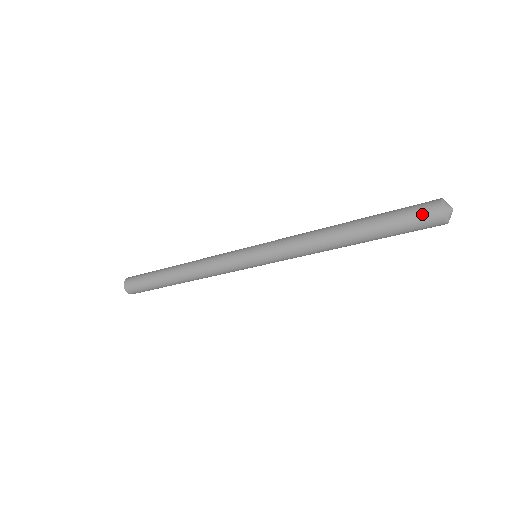
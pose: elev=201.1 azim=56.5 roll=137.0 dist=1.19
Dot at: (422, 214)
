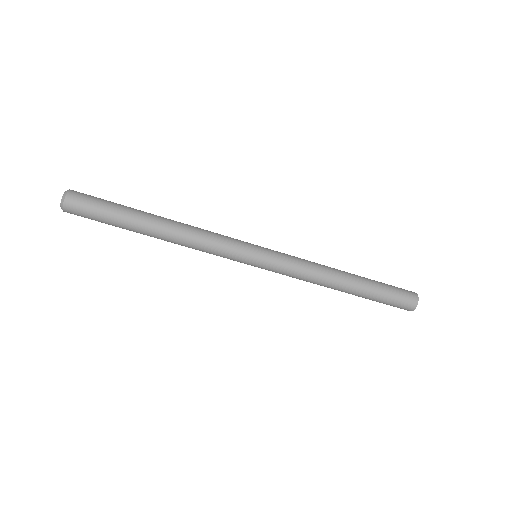
Dot at: (403, 289)
